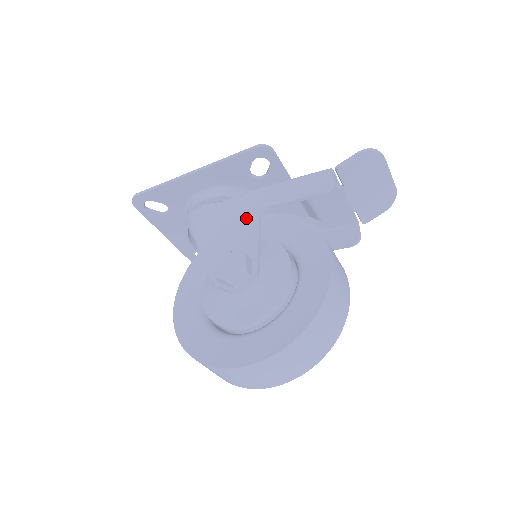
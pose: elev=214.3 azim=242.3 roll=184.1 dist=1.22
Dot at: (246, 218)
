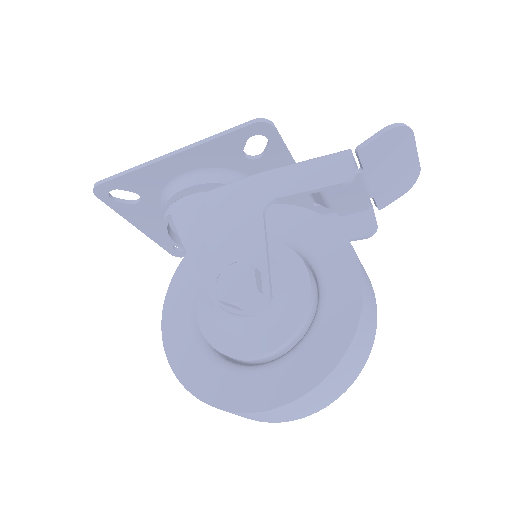
Dot at: (245, 214)
